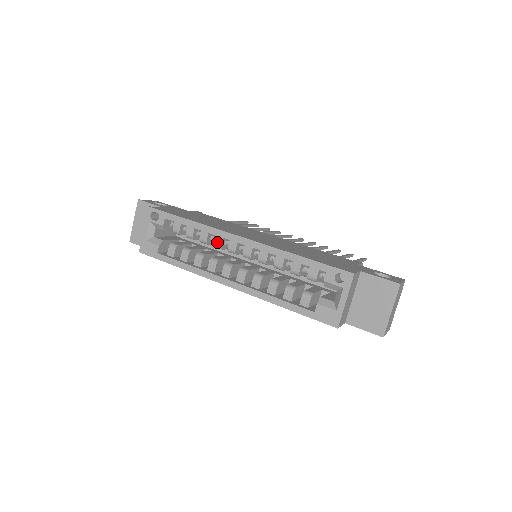
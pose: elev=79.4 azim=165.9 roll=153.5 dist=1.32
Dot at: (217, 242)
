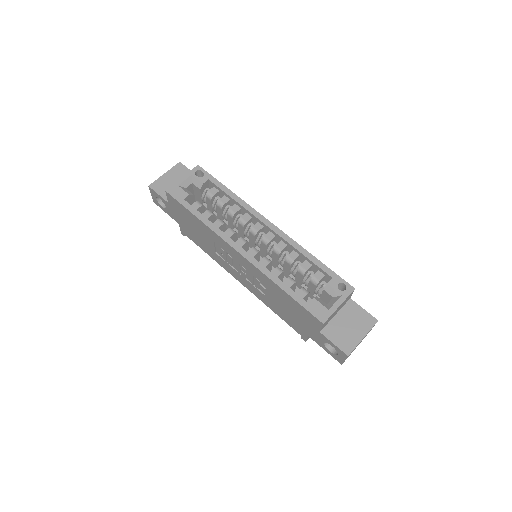
Dot at: (245, 218)
